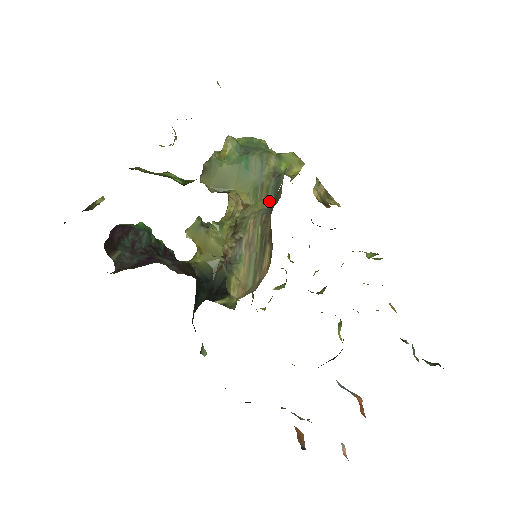
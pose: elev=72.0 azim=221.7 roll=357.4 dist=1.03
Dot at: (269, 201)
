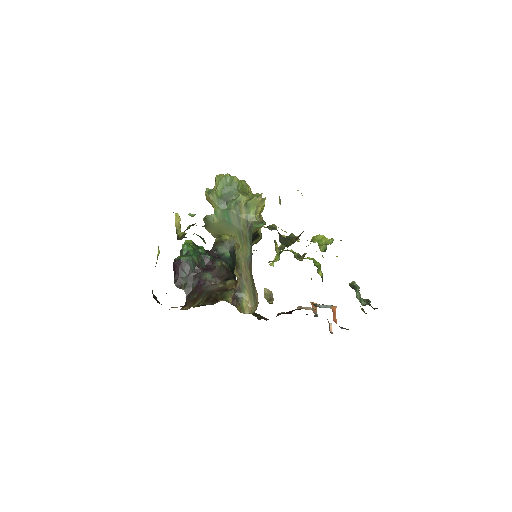
Dot at: (249, 248)
